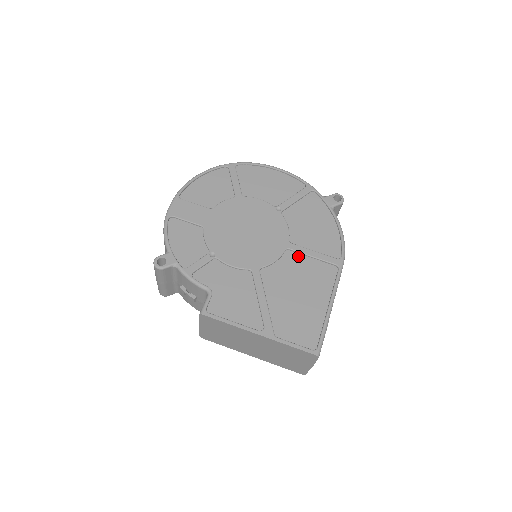
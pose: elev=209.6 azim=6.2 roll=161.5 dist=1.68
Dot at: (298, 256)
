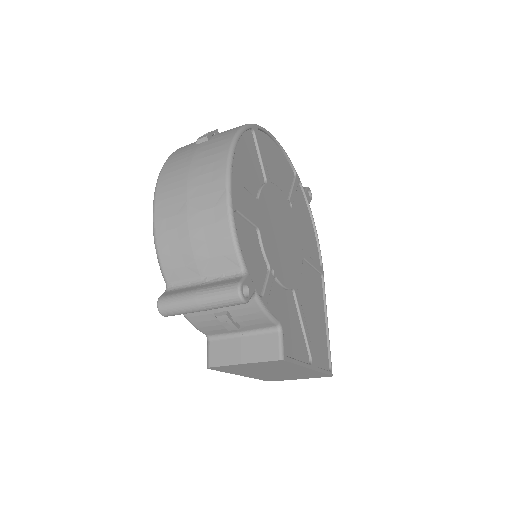
Dot at: (307, 266)
